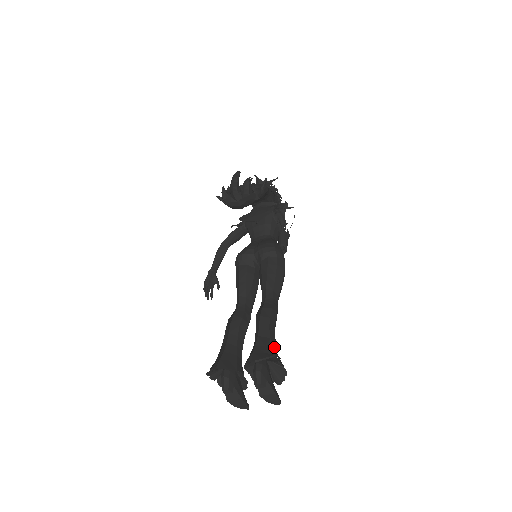
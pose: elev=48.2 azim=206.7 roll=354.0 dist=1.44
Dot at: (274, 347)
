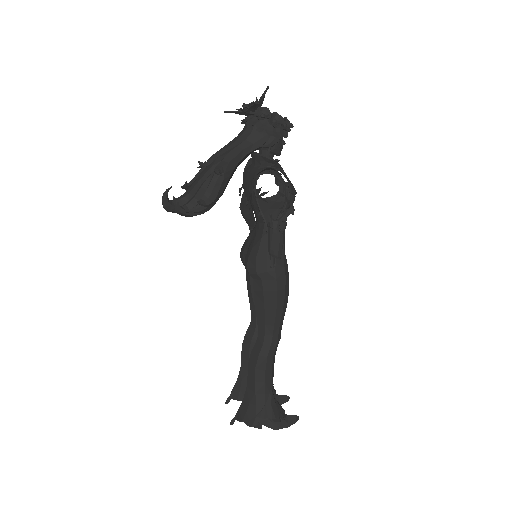
Dot at: (260, 402)
